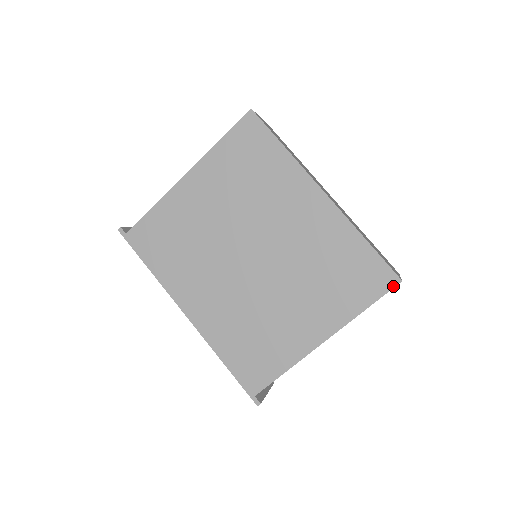
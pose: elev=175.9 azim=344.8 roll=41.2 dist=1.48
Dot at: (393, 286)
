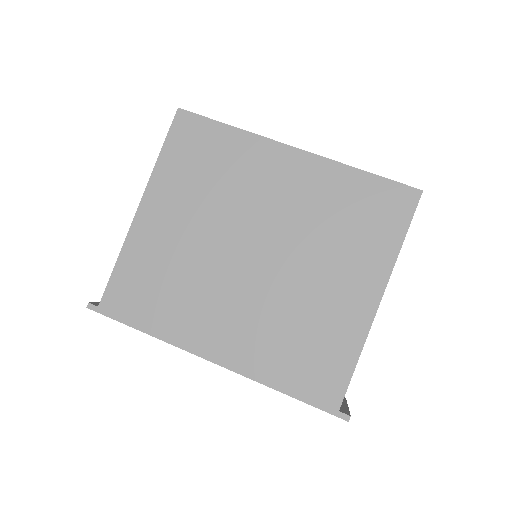
Dot at: (417, 201)
